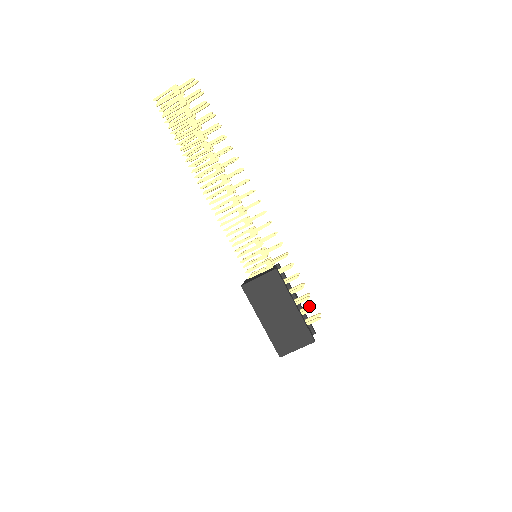
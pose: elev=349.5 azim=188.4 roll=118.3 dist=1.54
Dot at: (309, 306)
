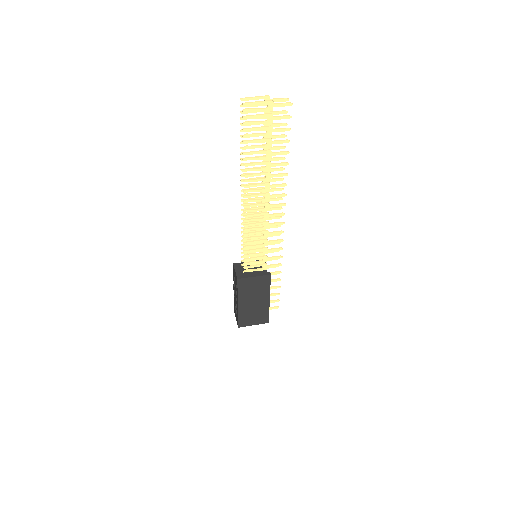
Dot at: occluded
